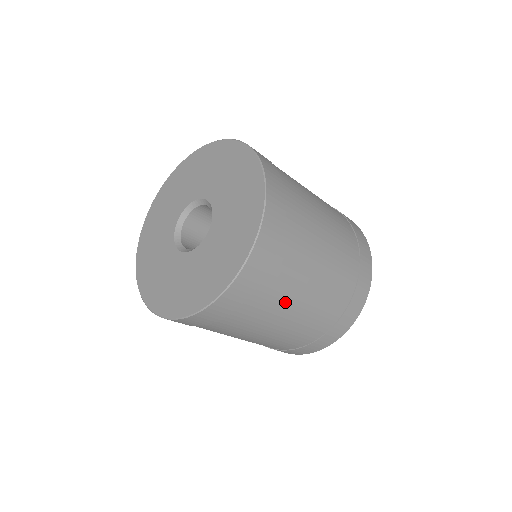
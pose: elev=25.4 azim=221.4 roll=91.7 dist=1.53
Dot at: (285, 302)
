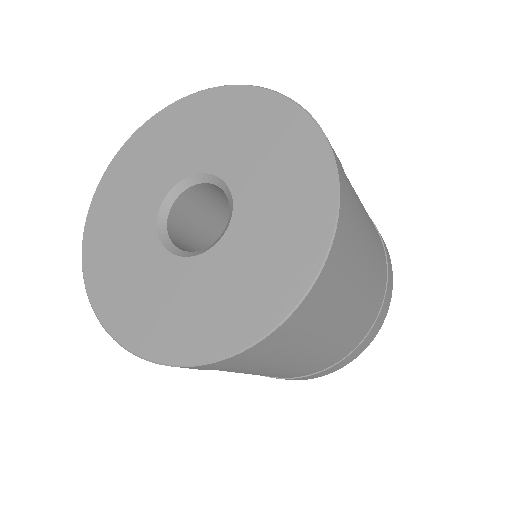
Dot at: (343, 311)
